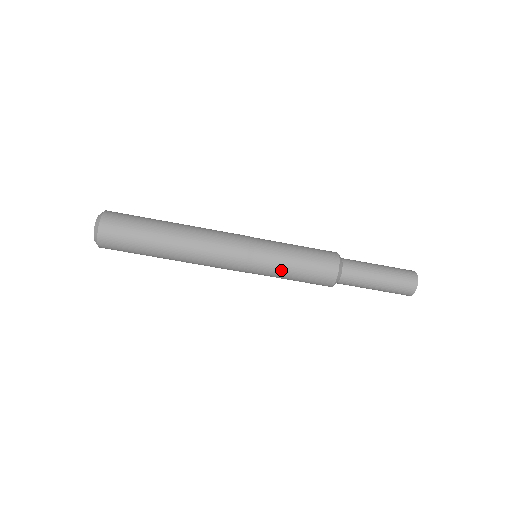
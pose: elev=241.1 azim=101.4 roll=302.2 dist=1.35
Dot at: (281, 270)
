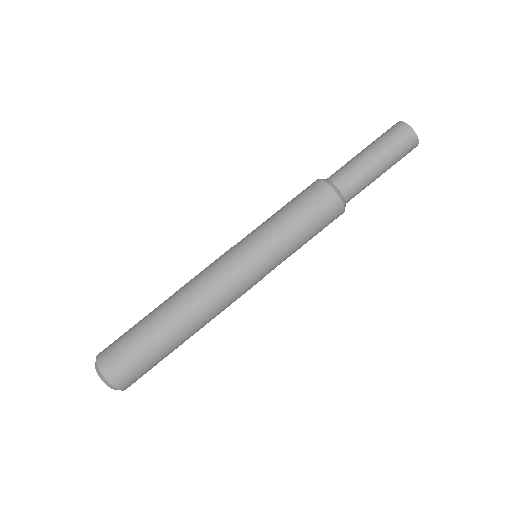
Dot at: (287, 243)
